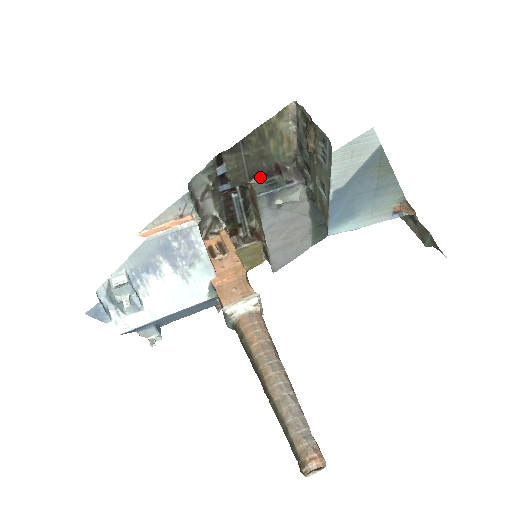
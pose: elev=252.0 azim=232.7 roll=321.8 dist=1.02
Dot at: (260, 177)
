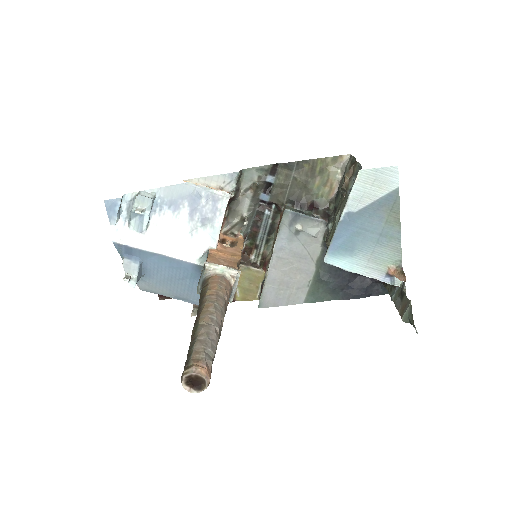
Dot at: (295, 204)
